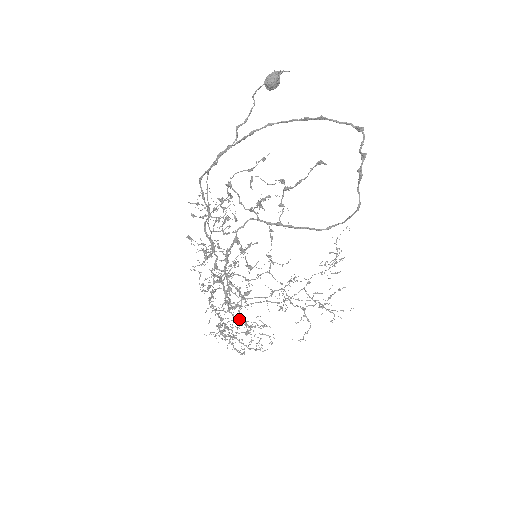
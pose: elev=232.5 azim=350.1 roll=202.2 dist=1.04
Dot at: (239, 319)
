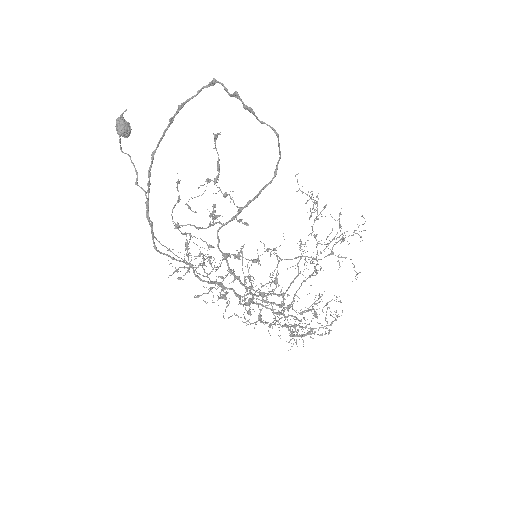
Dot at: occluded
